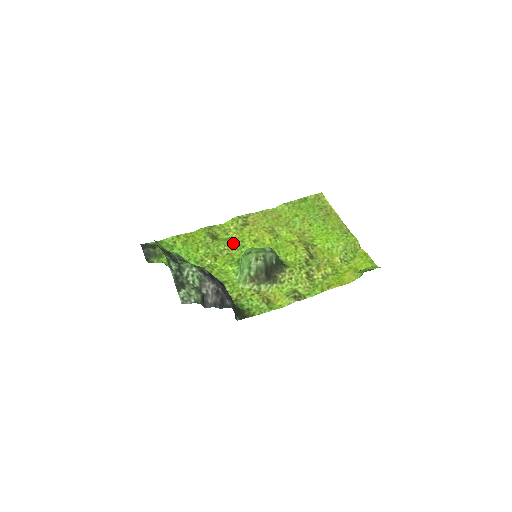
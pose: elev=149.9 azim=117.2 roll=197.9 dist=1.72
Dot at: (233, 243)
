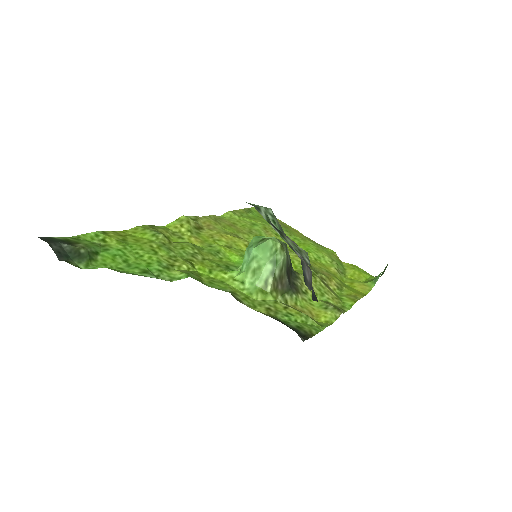
Dot at: (200, 247)
